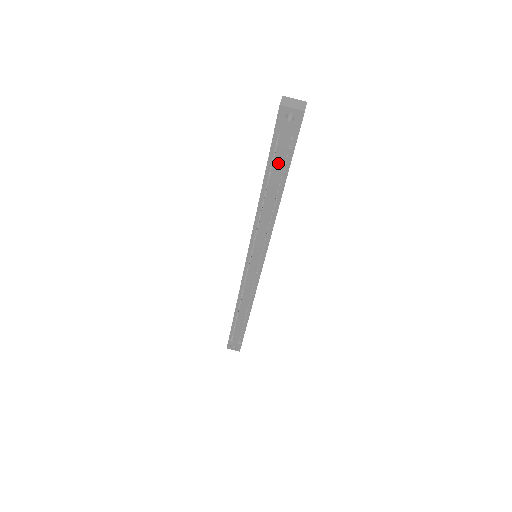
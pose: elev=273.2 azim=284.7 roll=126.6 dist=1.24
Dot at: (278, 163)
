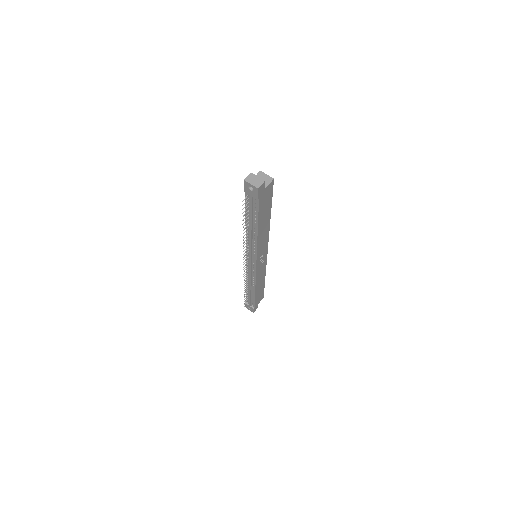
Dot at: (250, 210)
